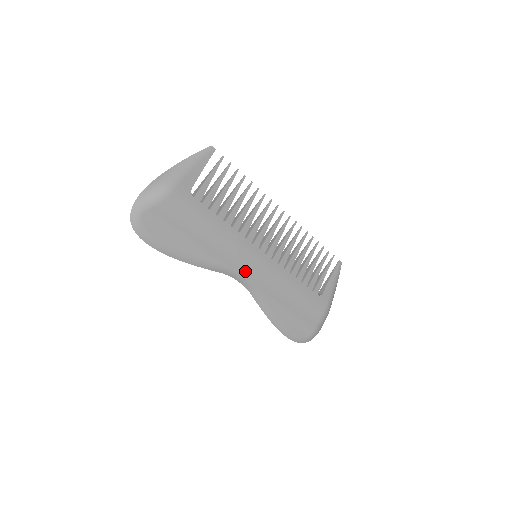
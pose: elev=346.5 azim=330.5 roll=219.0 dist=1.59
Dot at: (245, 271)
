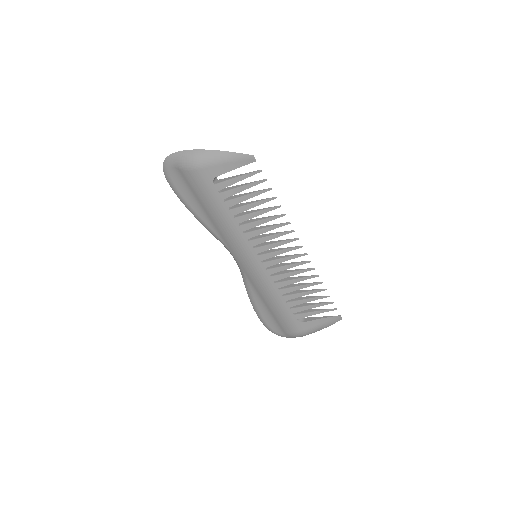
Dot at: (239, 258)
